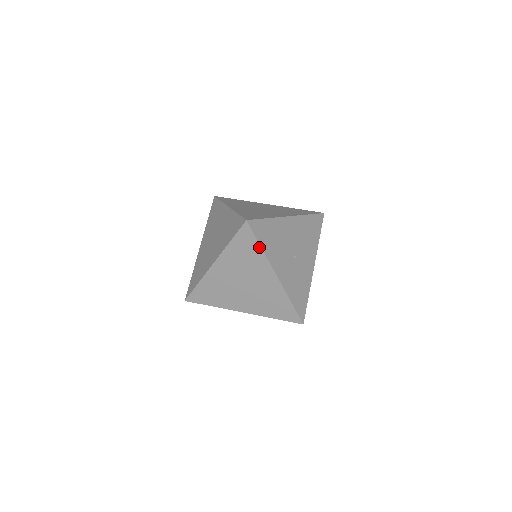
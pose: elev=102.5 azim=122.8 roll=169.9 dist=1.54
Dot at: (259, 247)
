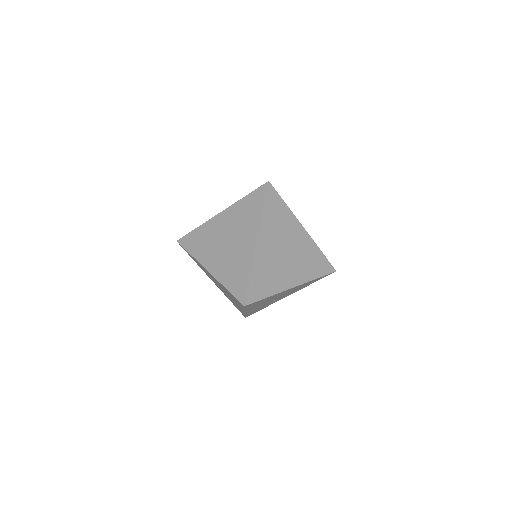
Dot at: (243, 308)
